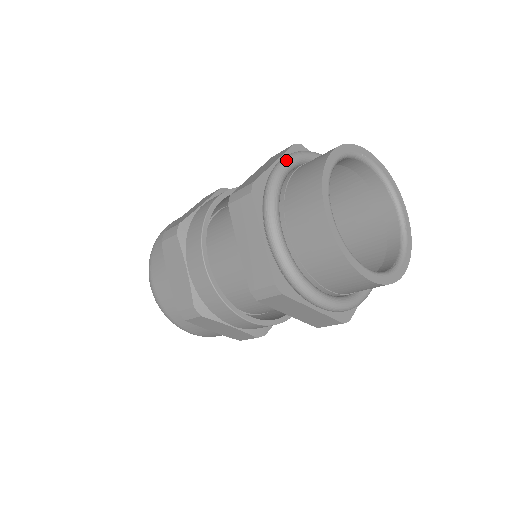
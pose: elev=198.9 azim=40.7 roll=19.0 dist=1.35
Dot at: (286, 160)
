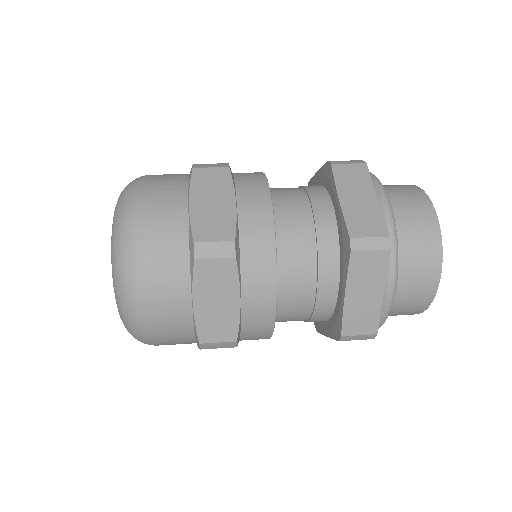
Dot at: occluded
